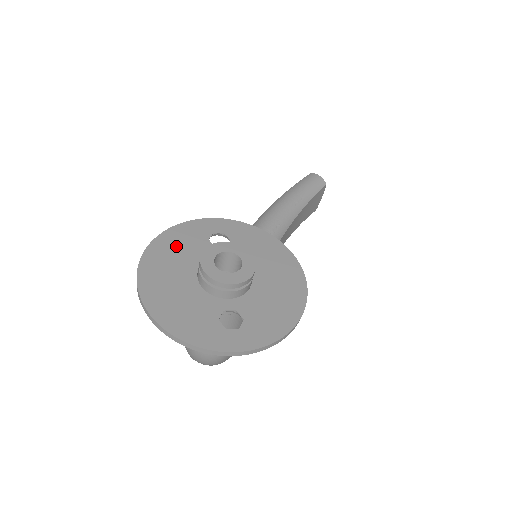
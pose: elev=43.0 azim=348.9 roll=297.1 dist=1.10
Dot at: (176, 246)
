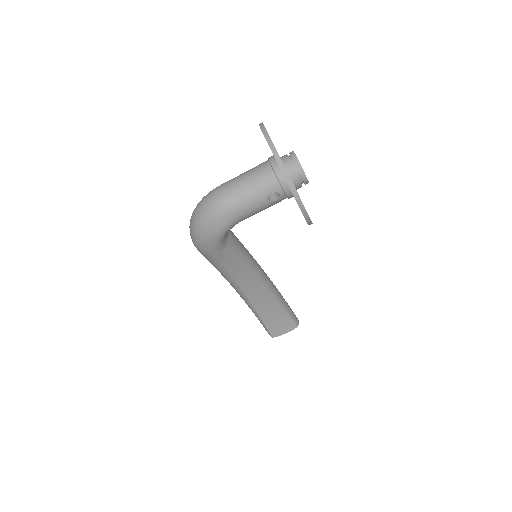
Dot at: occluded
